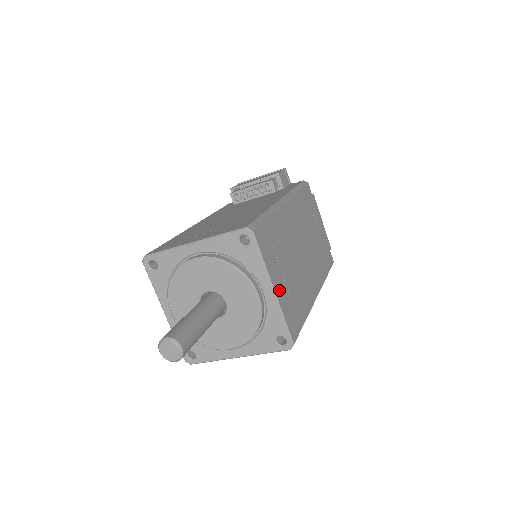
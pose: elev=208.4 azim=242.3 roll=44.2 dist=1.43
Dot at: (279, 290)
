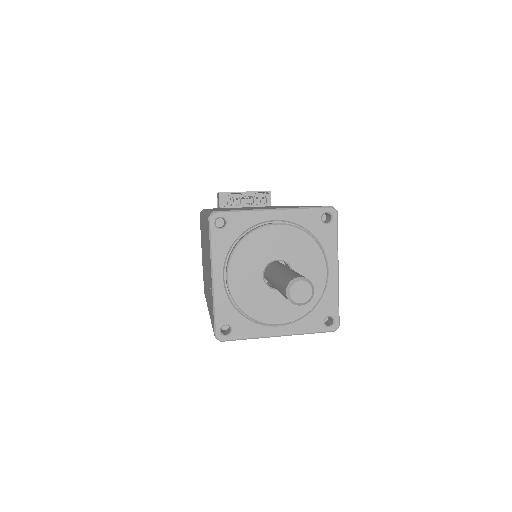
Dot at: occluded
